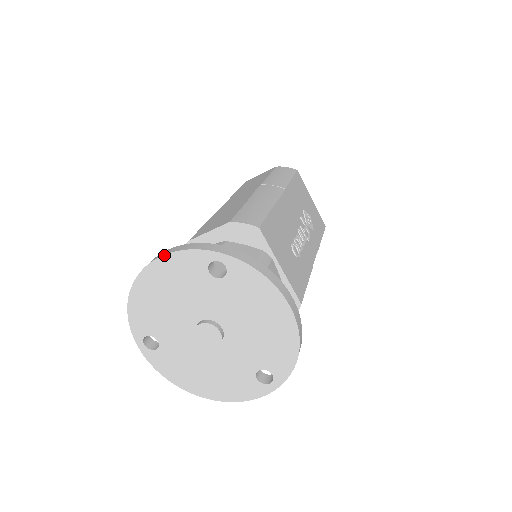
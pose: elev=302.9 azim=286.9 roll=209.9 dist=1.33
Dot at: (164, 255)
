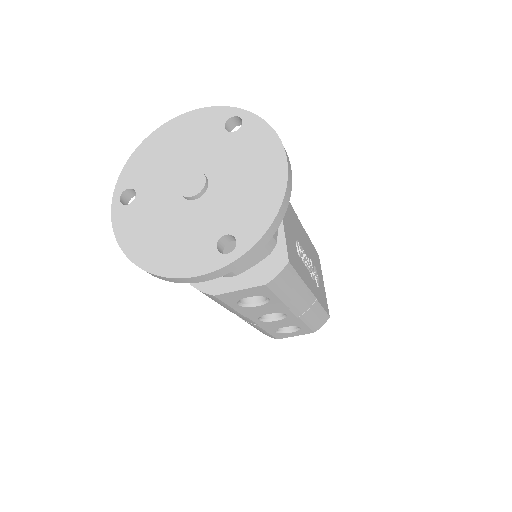
Dot at: (193, 110)
